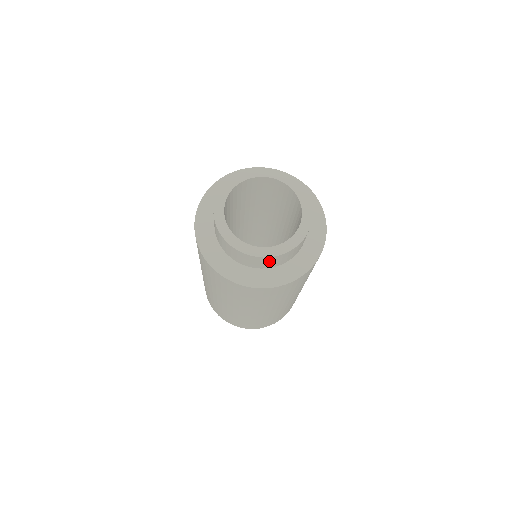
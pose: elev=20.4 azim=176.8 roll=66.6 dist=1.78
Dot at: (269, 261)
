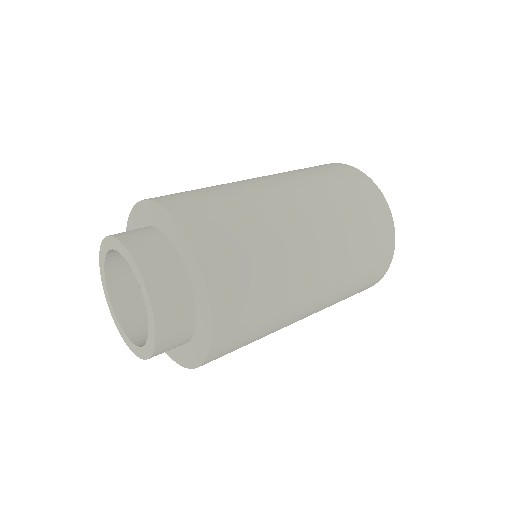
Dot at: occluded
